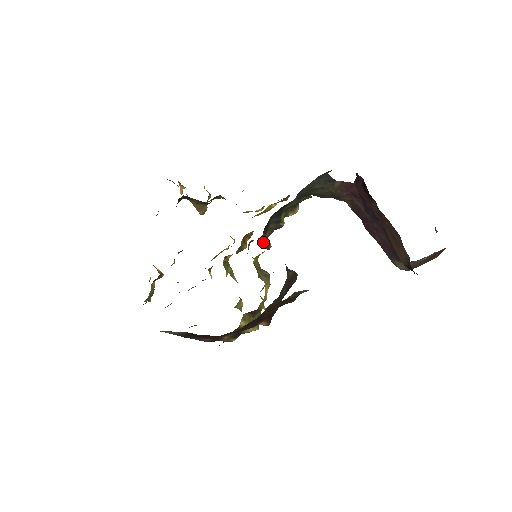
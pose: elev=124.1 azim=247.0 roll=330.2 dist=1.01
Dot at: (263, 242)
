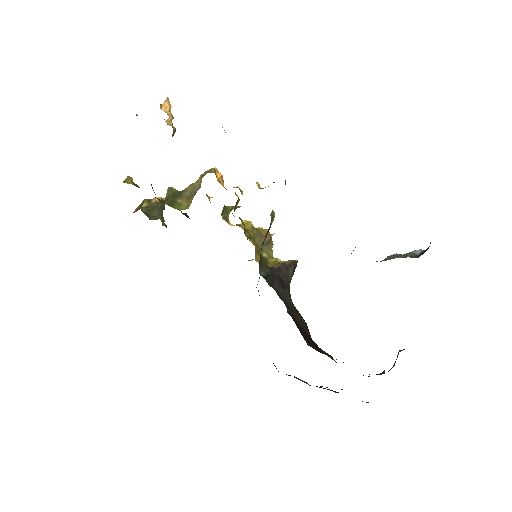
Dot at: (261, 269)
